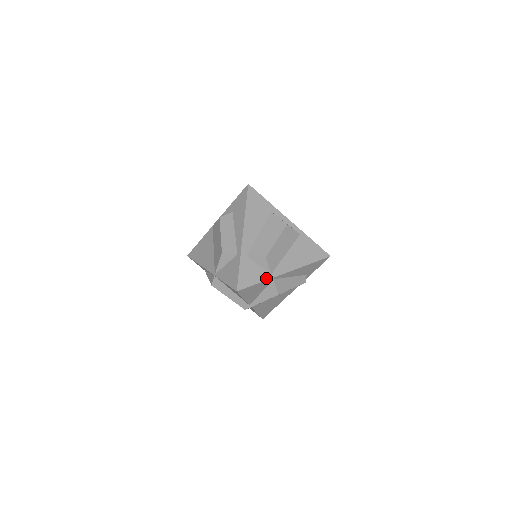
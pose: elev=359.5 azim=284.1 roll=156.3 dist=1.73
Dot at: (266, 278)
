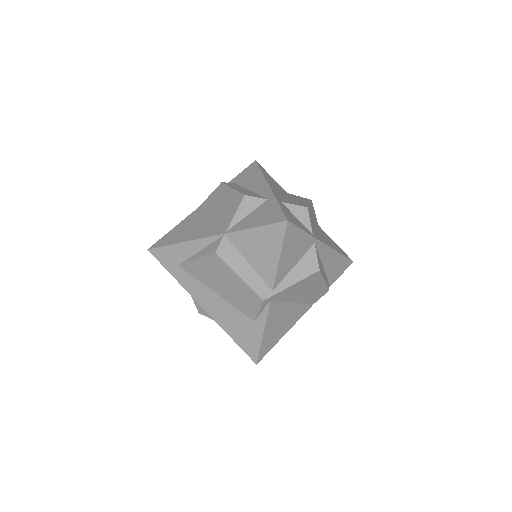
Dot at: (310, 233)
